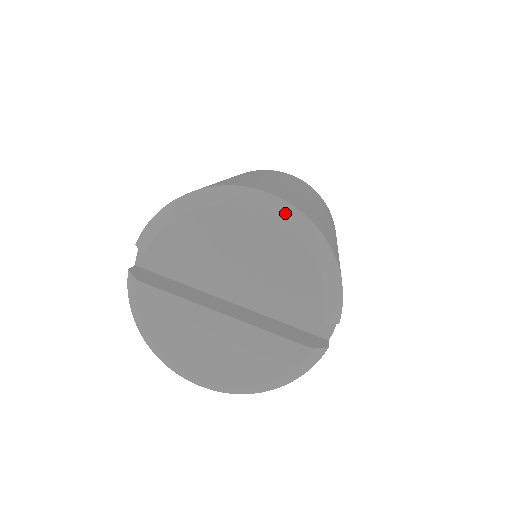
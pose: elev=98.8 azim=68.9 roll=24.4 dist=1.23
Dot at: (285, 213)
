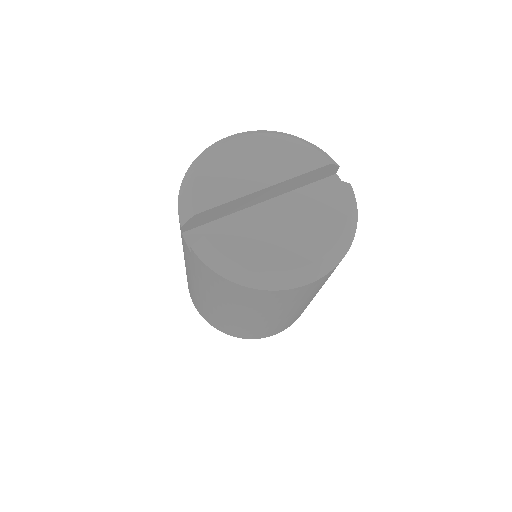
Dot at: (251, 132)
